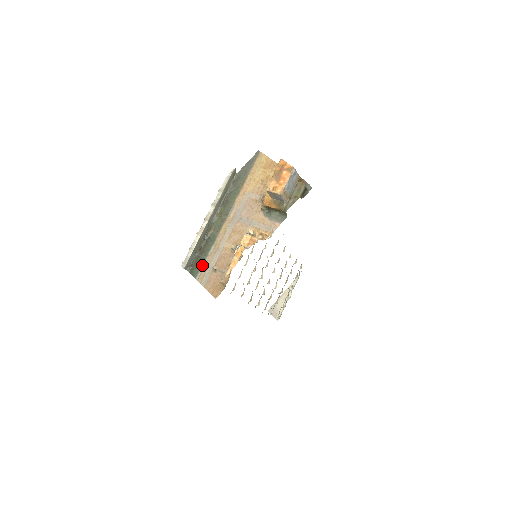
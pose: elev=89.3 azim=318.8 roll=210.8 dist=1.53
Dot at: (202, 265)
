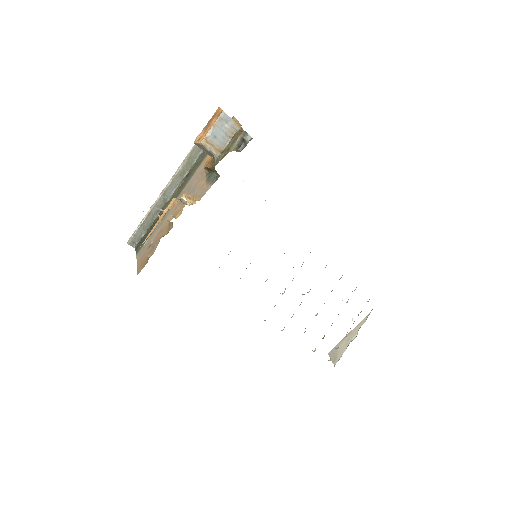
Dot at: (145, 241)
